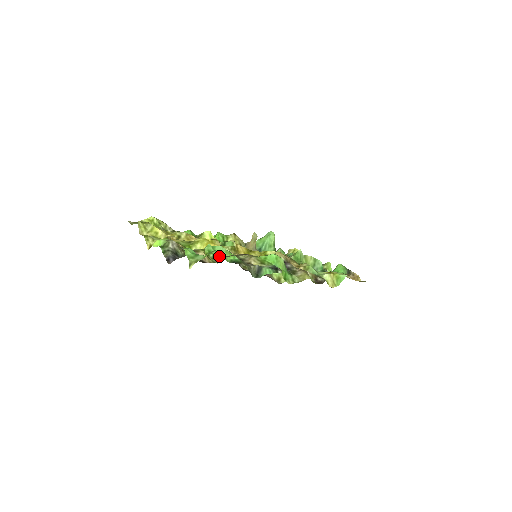
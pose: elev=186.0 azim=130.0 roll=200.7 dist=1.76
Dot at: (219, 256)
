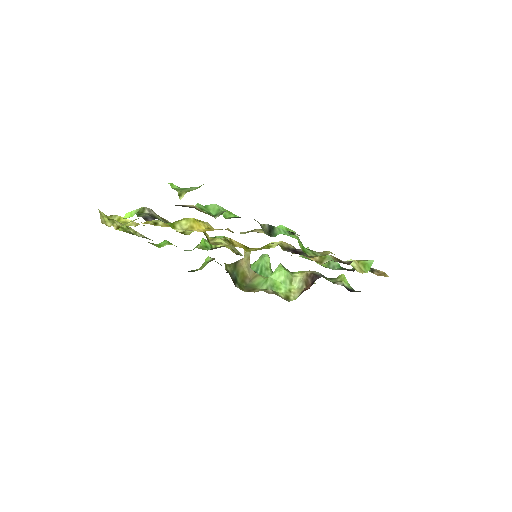
Dot at: (215, 213)
